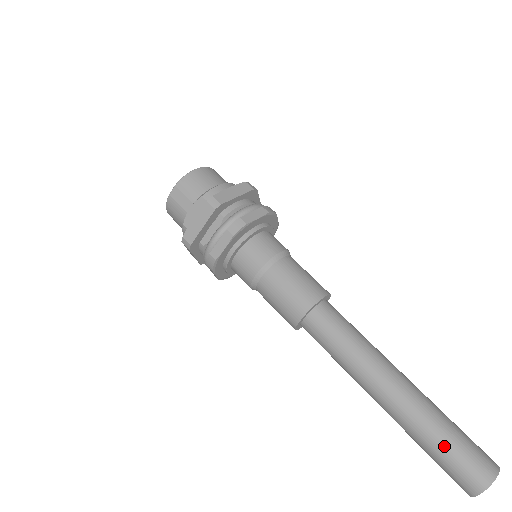
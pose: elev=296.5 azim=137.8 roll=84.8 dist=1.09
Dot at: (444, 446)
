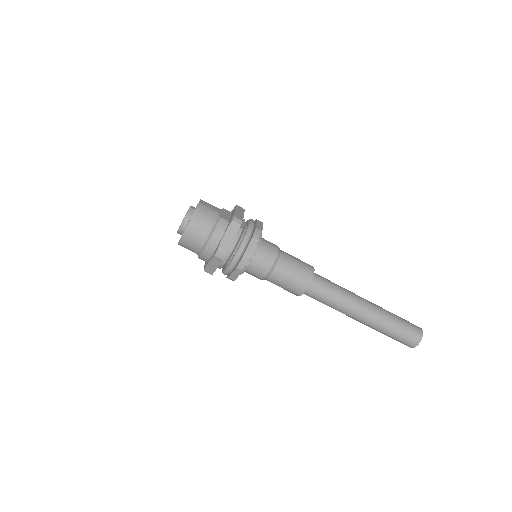
Dot at: occluded
